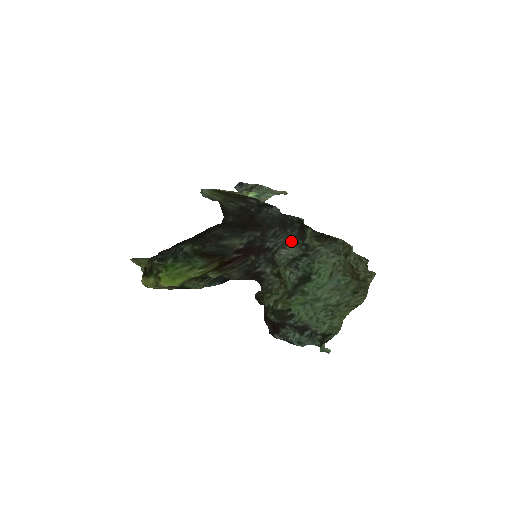
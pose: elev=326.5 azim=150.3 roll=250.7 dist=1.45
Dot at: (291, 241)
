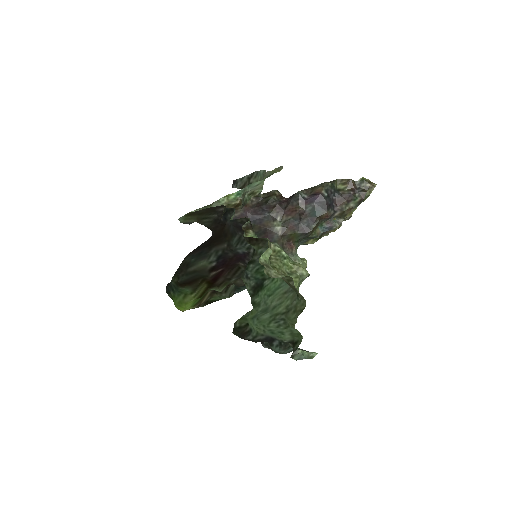
Dot at: occluded
